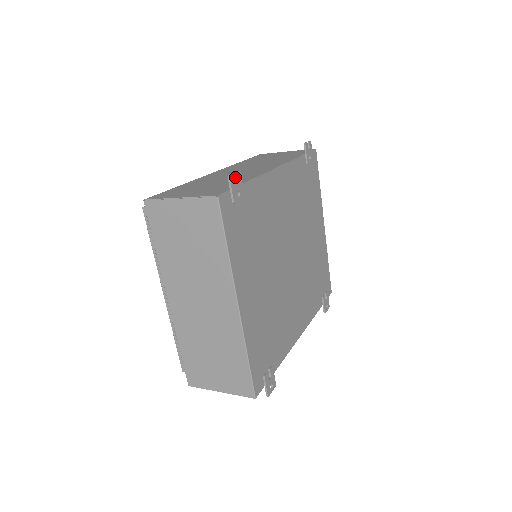
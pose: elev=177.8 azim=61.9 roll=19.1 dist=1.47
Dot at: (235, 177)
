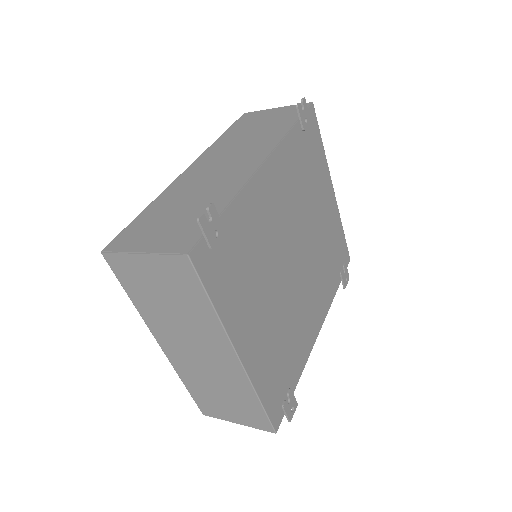
Dot at: occluded
